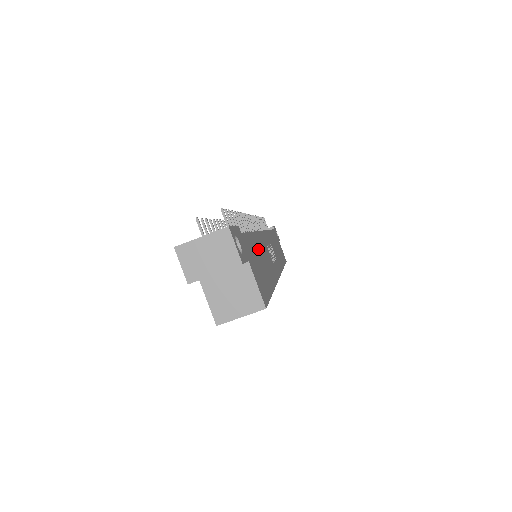
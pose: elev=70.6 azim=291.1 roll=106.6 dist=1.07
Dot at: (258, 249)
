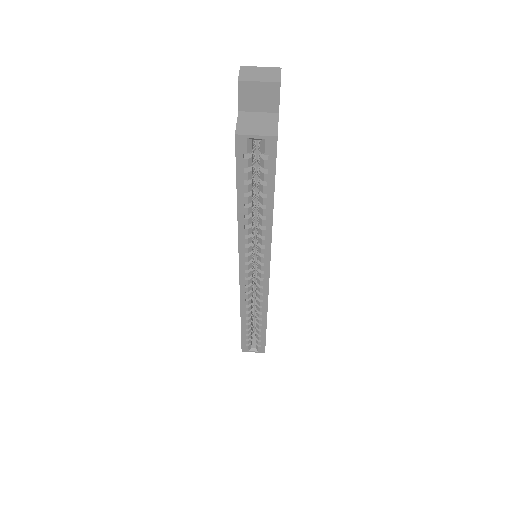
Dot at: occluded
